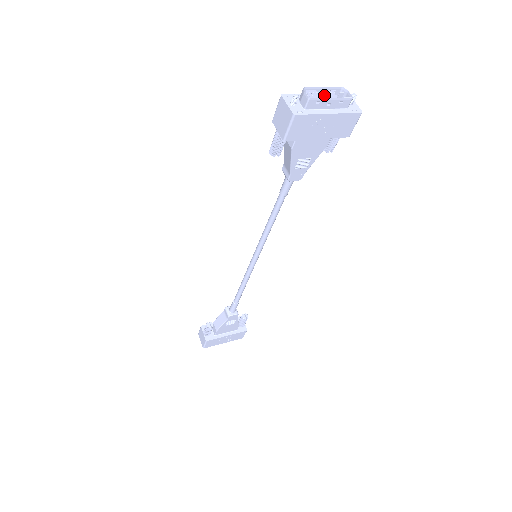
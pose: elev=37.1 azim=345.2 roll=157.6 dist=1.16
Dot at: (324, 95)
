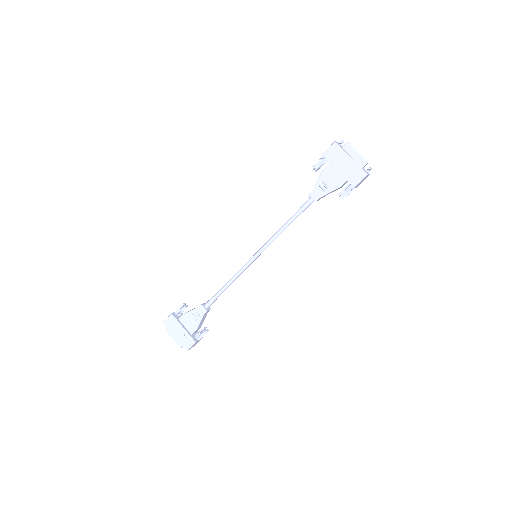
Dot at: (356, 154)
